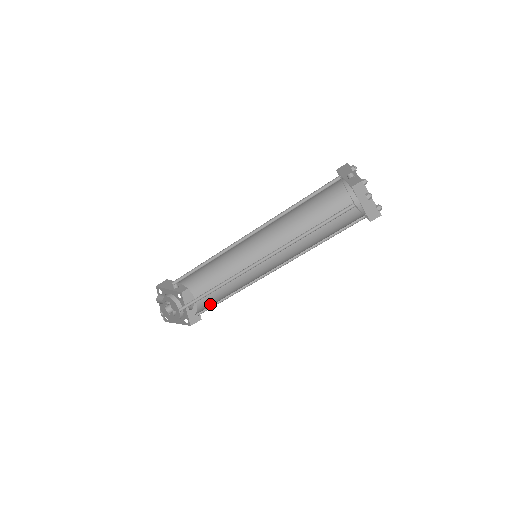
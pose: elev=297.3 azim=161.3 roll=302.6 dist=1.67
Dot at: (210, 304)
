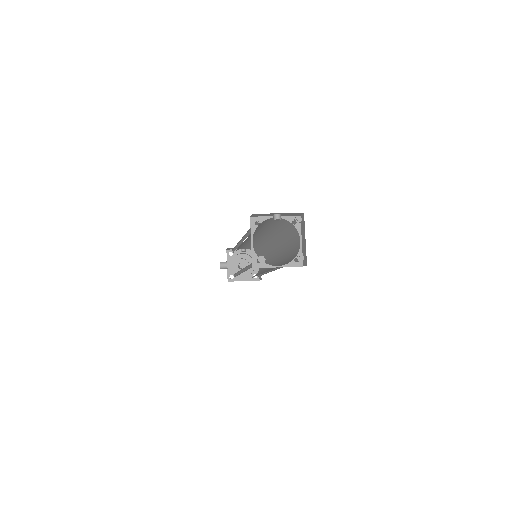
Dot at: (258, 273)
